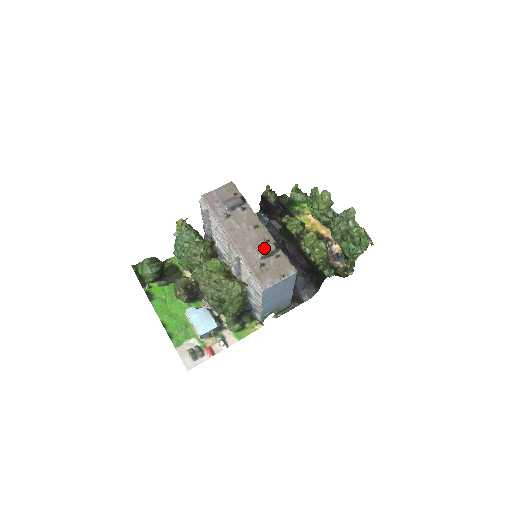
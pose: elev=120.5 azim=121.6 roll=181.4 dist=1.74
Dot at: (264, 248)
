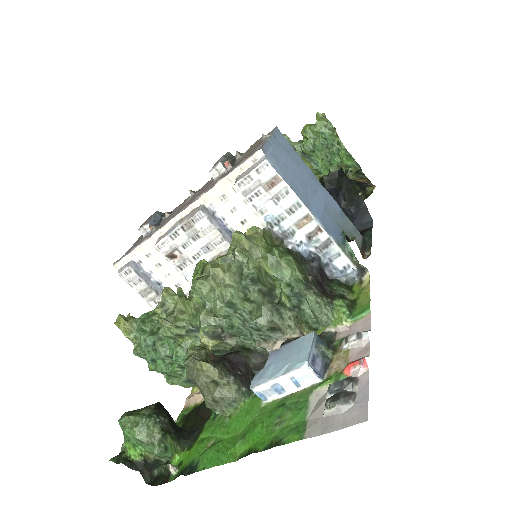
Dot at: occluded
